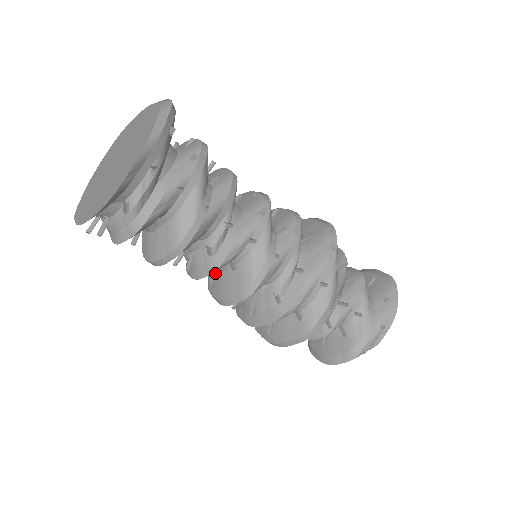
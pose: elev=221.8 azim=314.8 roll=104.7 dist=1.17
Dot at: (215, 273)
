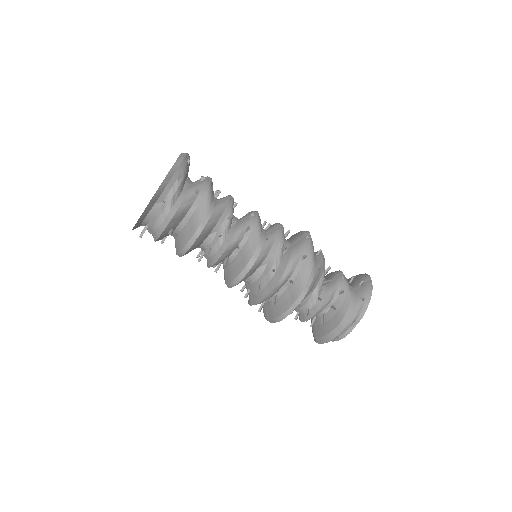
Dot at: (227, 260)
